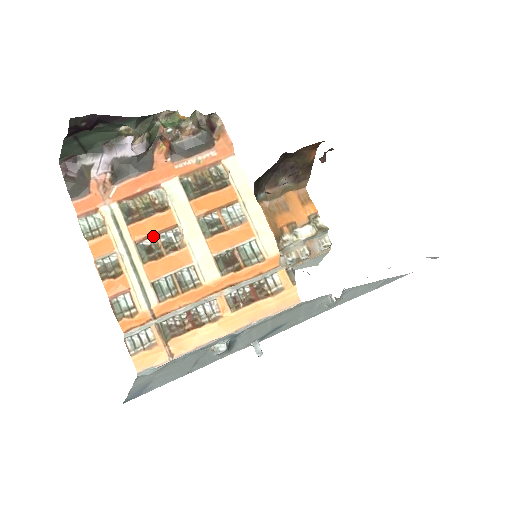
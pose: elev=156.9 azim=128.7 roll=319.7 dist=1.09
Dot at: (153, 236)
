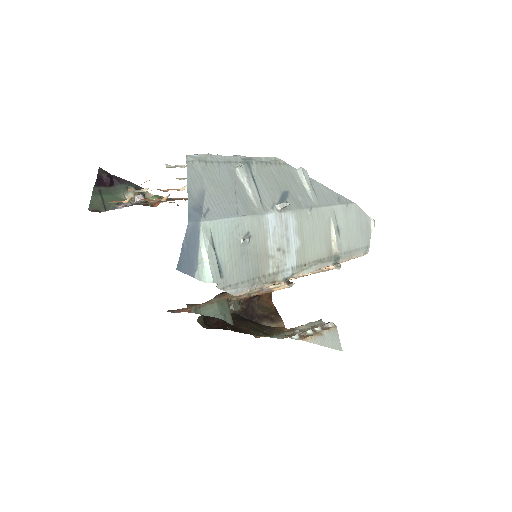
Dot at: (165, 191)
